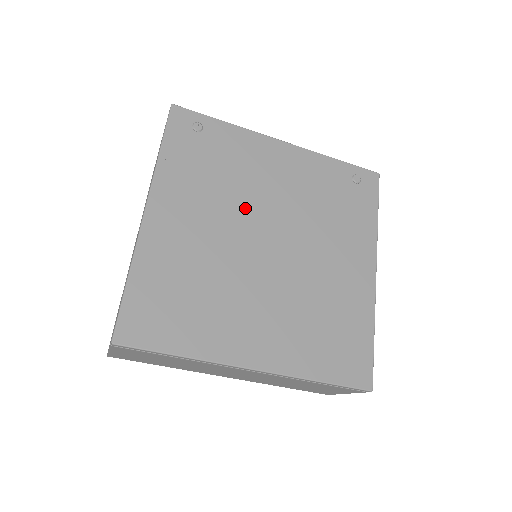
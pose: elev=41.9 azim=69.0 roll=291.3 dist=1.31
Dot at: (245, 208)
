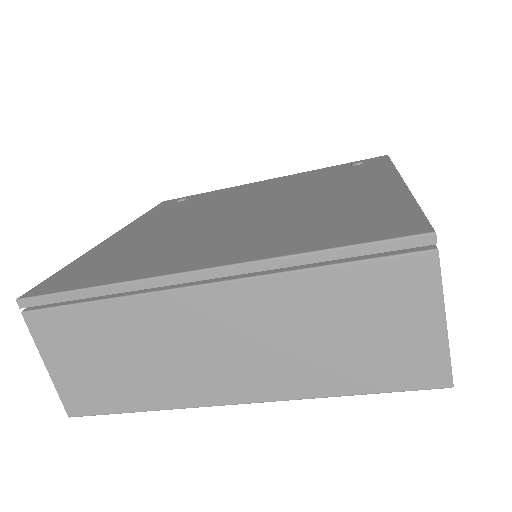
Dot at: (219, 207)
